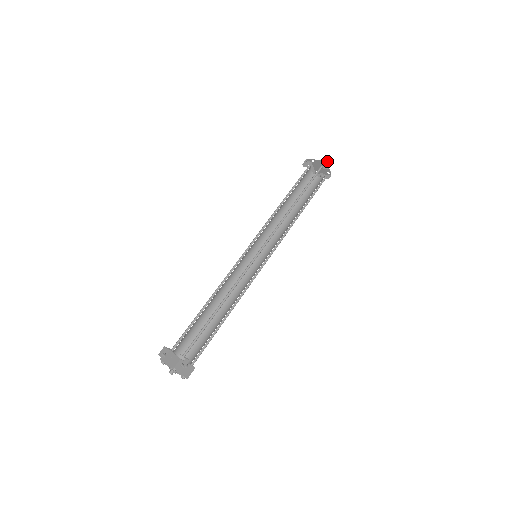
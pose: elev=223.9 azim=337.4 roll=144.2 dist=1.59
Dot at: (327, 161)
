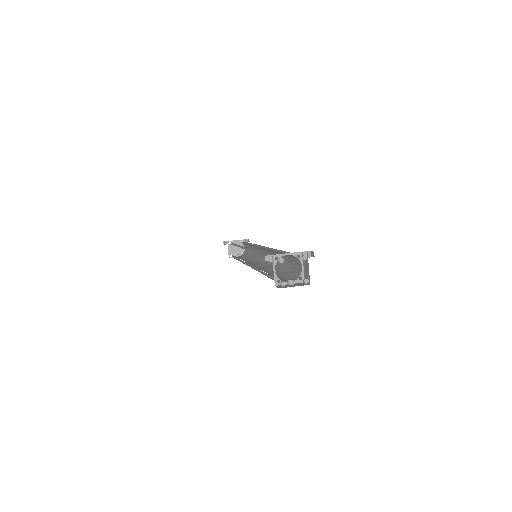
Dot at: (244, 240)
